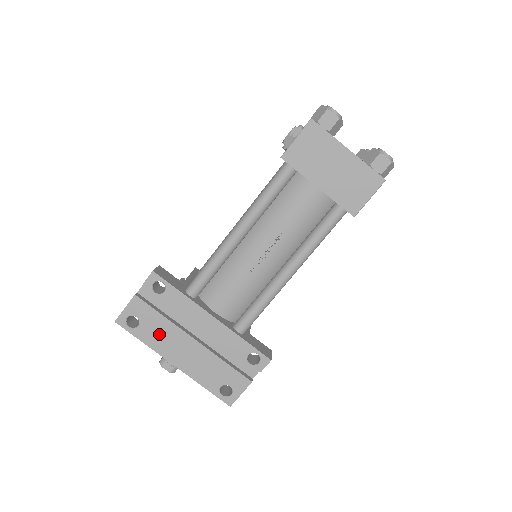
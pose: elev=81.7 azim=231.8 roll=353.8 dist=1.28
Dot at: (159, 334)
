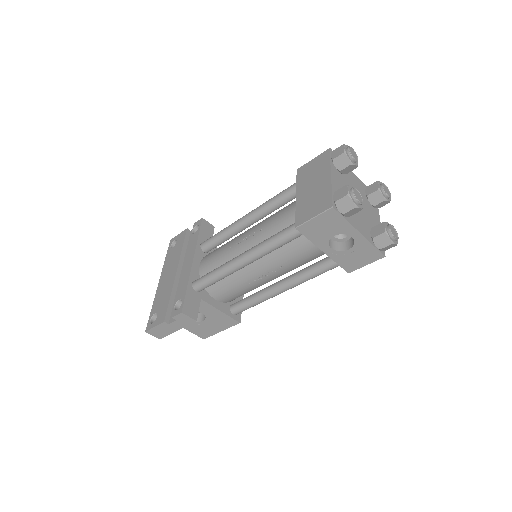
Dot at: (172, 258)
